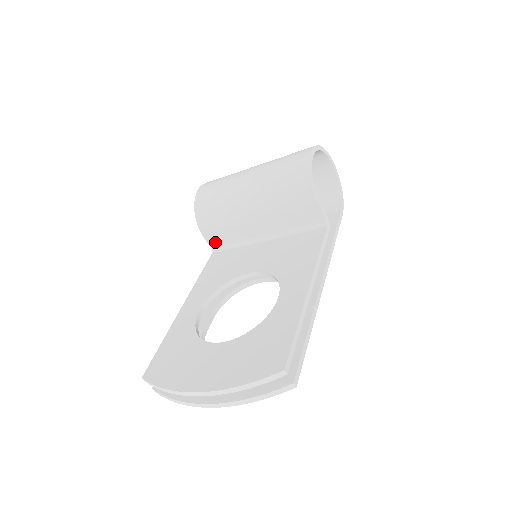
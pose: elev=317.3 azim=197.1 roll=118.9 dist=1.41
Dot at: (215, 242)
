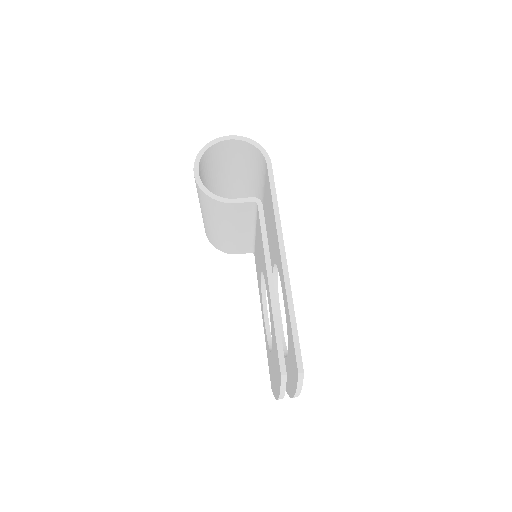
Dot at: (245, 251)
